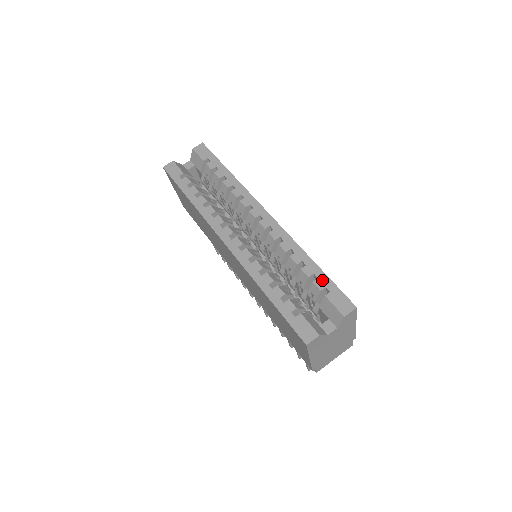
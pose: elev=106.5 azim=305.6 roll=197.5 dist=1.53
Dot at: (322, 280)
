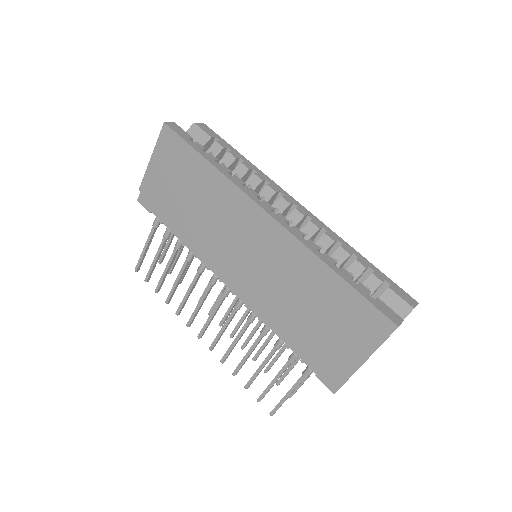
Dot at: (379, 273)
